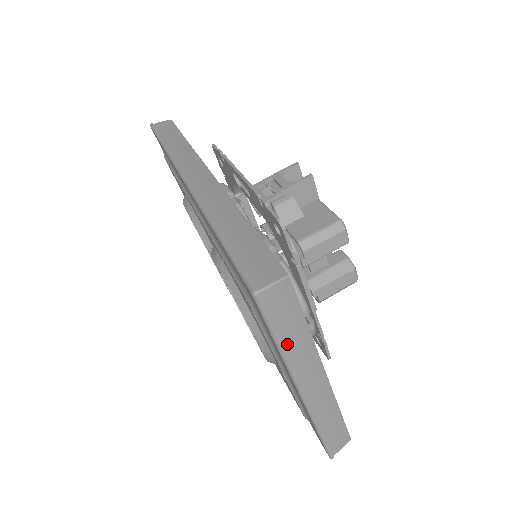
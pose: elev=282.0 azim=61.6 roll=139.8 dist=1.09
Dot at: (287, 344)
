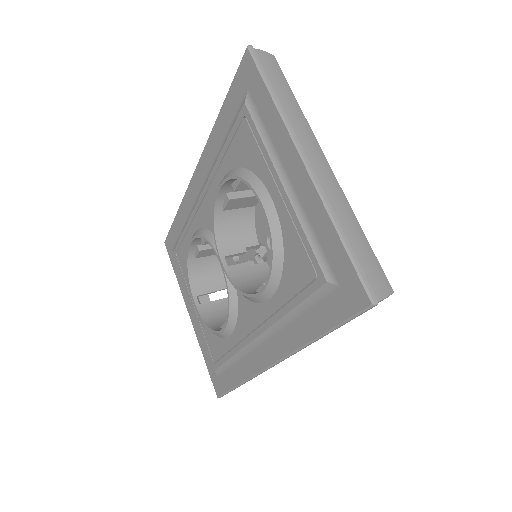
Dot at: (280, 100)
